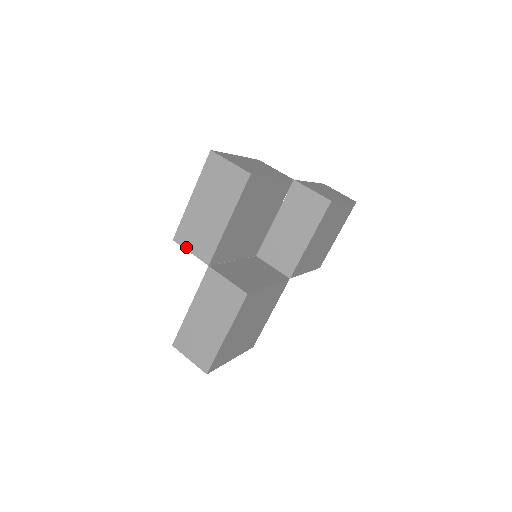
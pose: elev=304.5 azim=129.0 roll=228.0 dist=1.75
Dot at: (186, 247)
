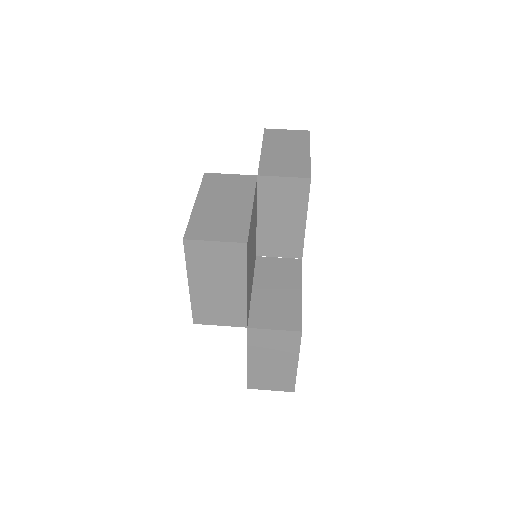
Dot at: (212, 324)
